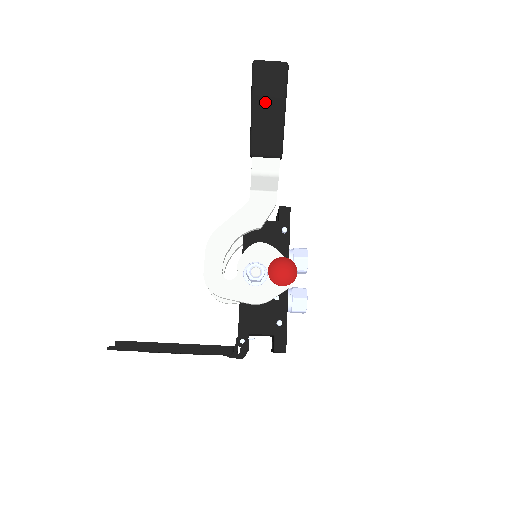
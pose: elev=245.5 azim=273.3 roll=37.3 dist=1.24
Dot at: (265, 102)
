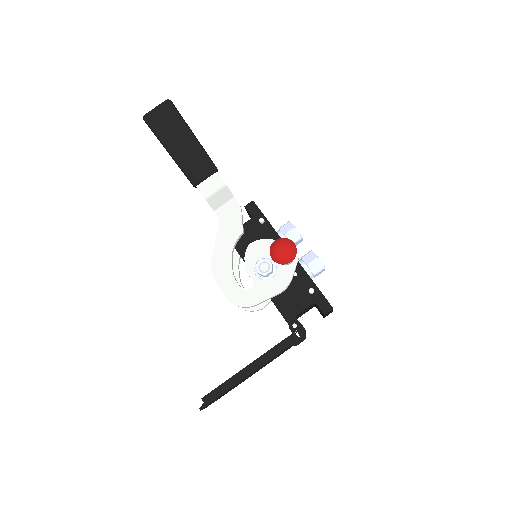
Dot at: (174, 140)
